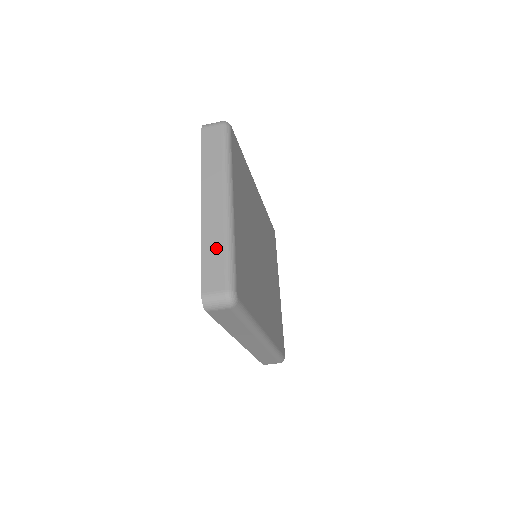
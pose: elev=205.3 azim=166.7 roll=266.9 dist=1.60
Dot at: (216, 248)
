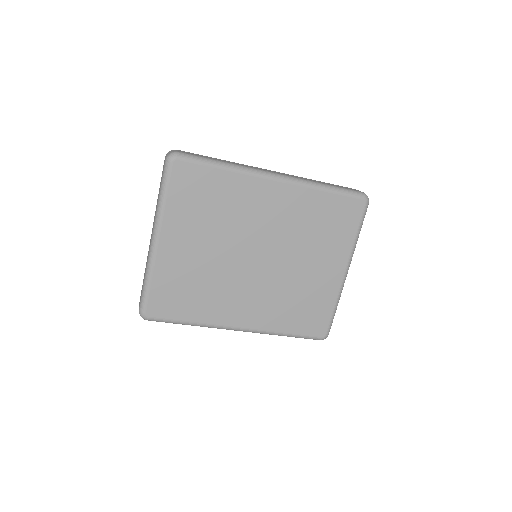
Dot at: (144, 276)
